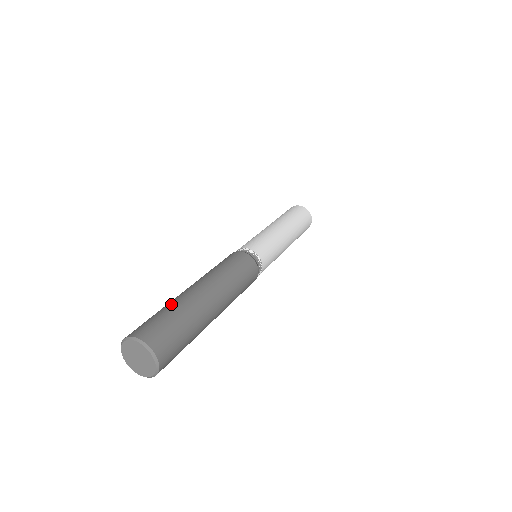
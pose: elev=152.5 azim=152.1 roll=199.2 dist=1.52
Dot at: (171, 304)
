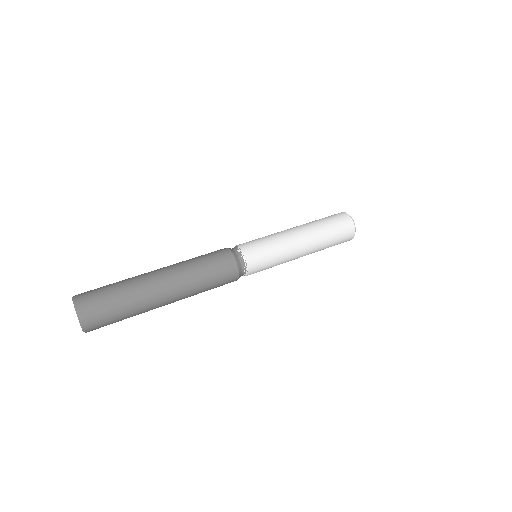
Dot at: (124, 280)
